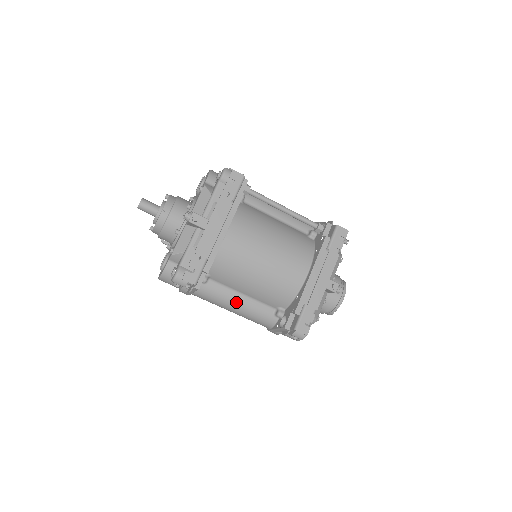
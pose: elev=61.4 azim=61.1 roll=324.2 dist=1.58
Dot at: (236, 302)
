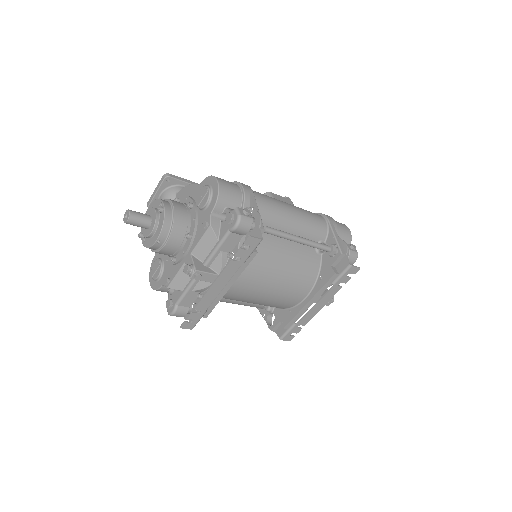
Dot at: (229, 302)
